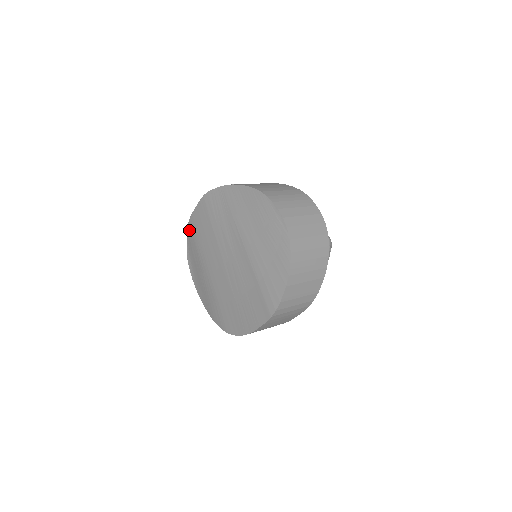
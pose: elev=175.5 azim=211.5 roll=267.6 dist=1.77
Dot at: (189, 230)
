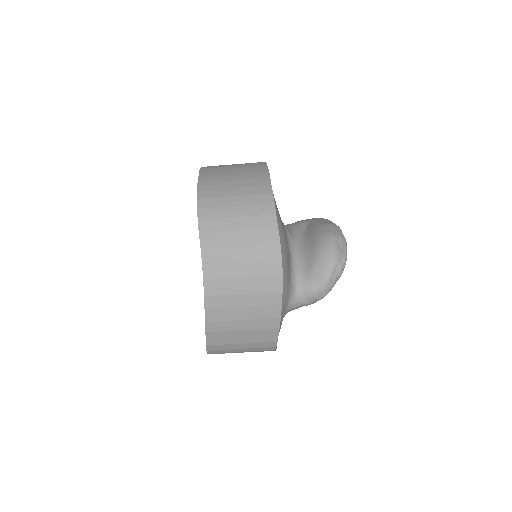
Dot at: occluded
